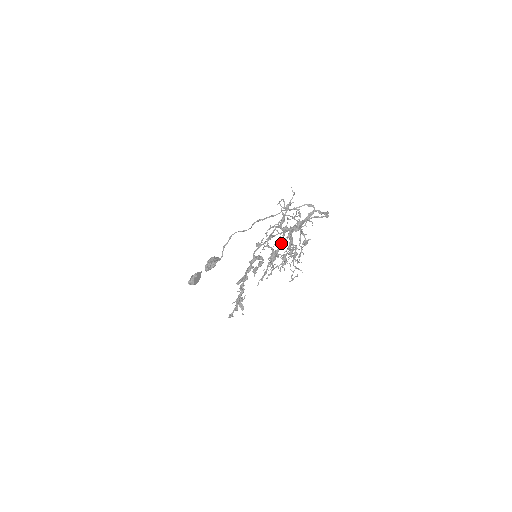
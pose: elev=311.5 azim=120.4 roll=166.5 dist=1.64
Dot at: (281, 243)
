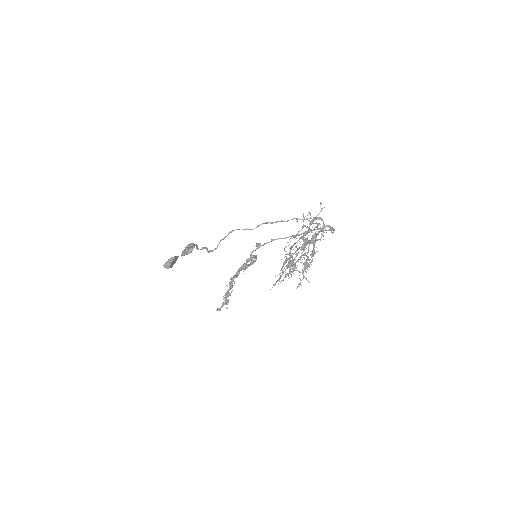
Dot at: occluded
